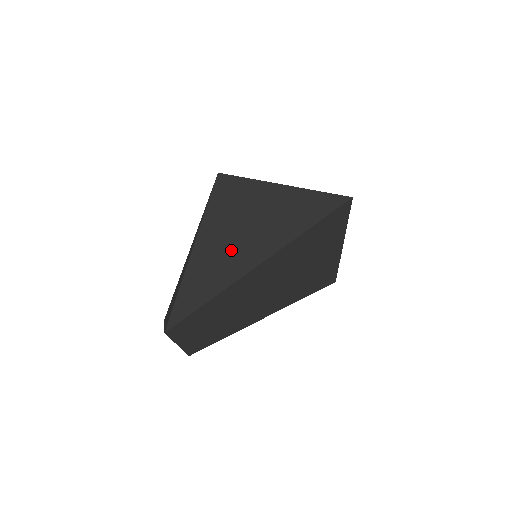
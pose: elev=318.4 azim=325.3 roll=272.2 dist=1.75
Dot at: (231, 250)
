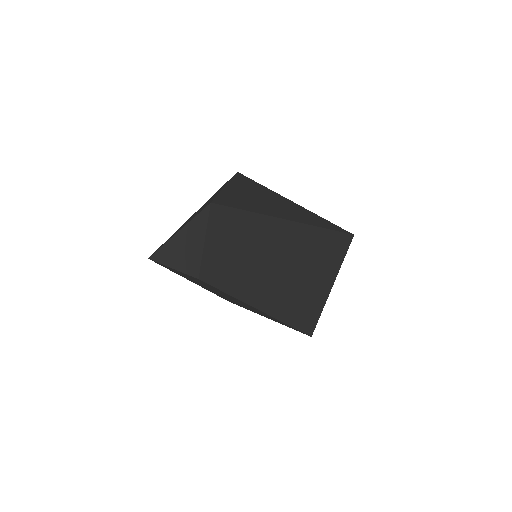
Dot at: (265, 203)
